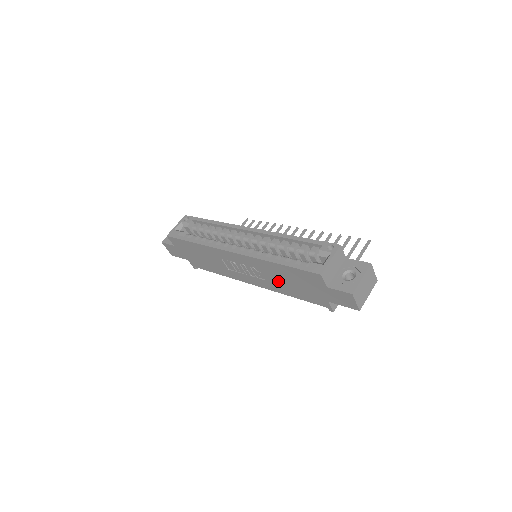
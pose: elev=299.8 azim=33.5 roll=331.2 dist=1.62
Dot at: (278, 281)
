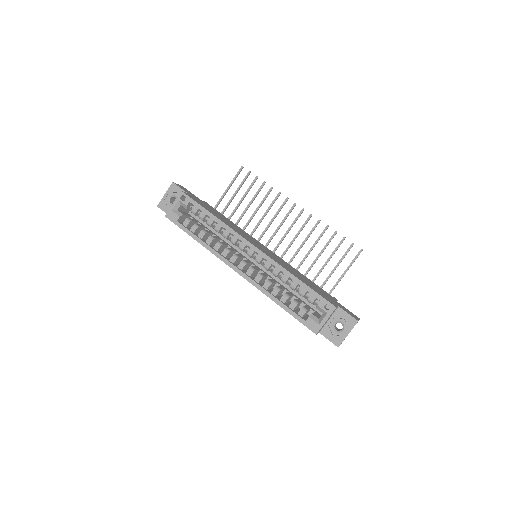
Dot at: occluded
